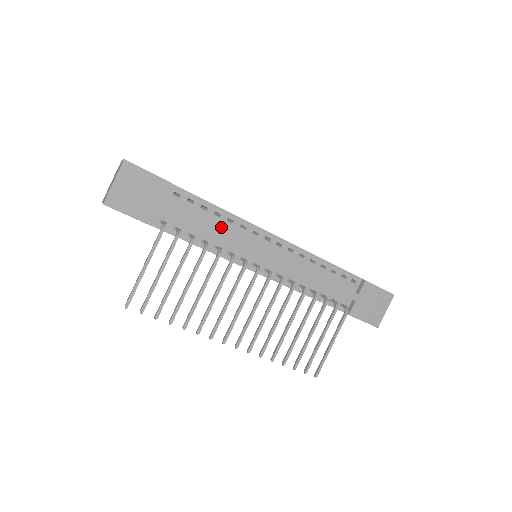
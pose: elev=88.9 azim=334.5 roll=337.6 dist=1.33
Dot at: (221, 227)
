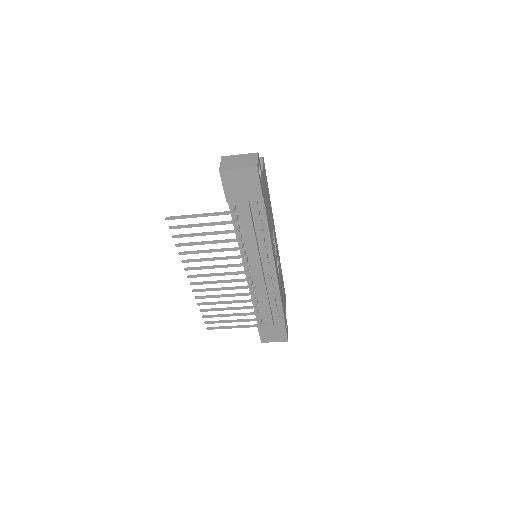
Dot at: (257, 237)
